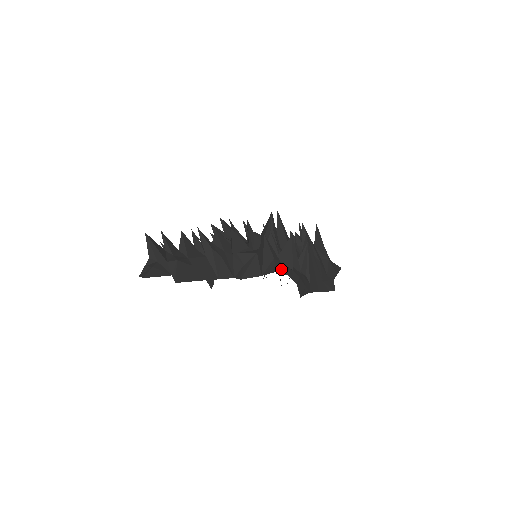
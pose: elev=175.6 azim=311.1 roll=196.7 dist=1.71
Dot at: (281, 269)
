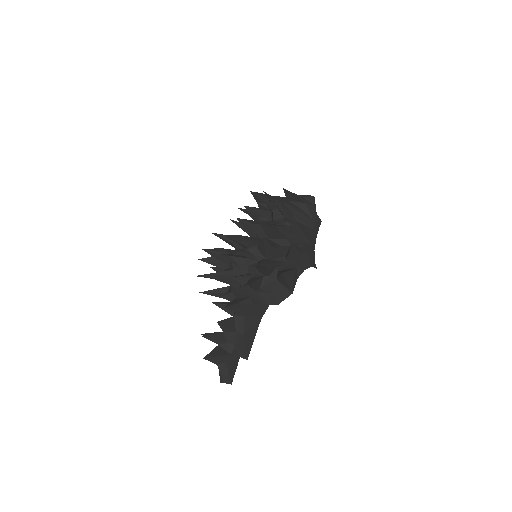
Dot at: (299, 272)
